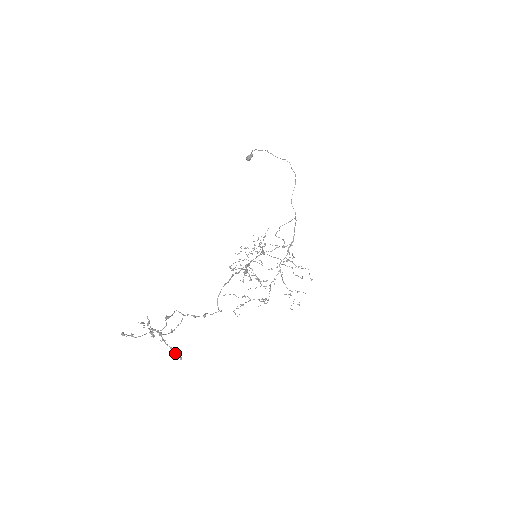
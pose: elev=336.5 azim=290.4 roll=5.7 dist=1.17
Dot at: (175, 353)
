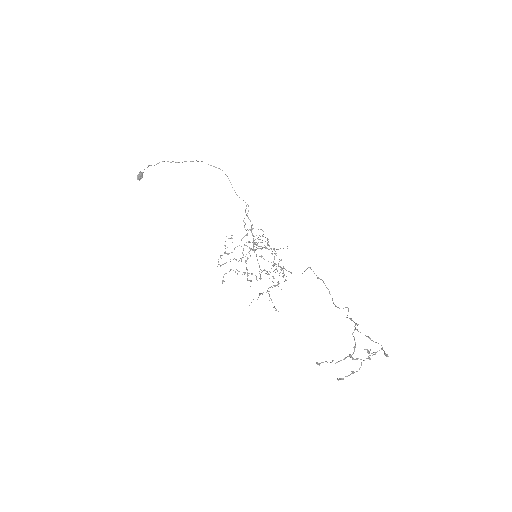
Dot at: (361, 359)
